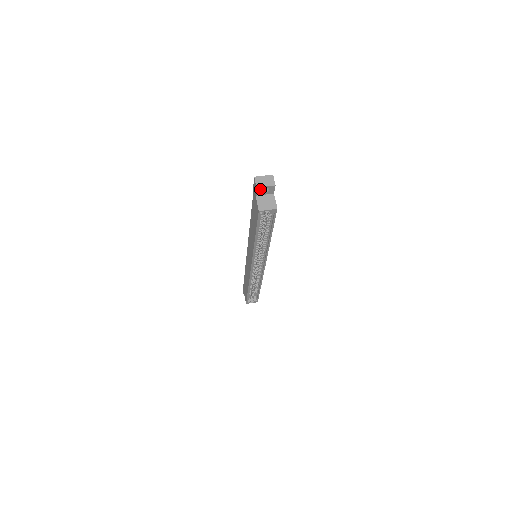
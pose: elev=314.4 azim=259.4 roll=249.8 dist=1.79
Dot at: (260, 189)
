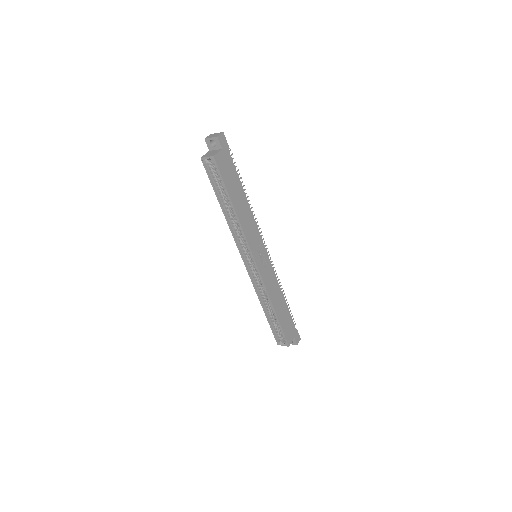
Dot at: (208, 142)
